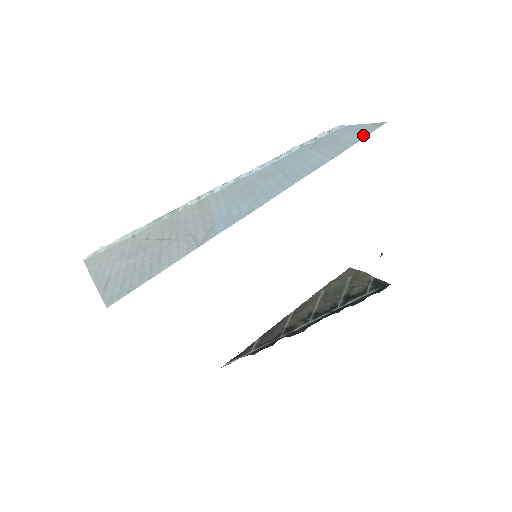
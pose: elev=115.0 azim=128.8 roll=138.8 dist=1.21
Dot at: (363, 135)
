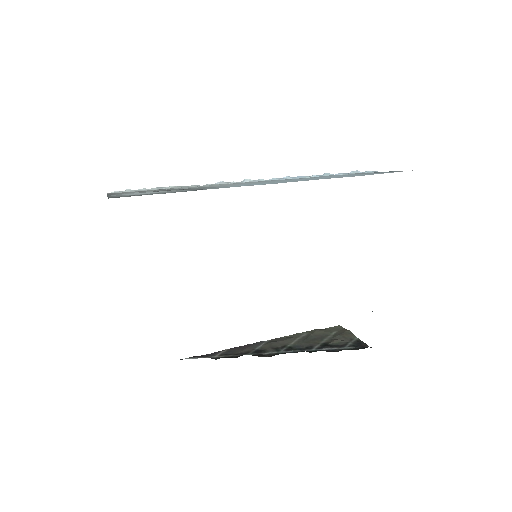
Dot at: occluded
